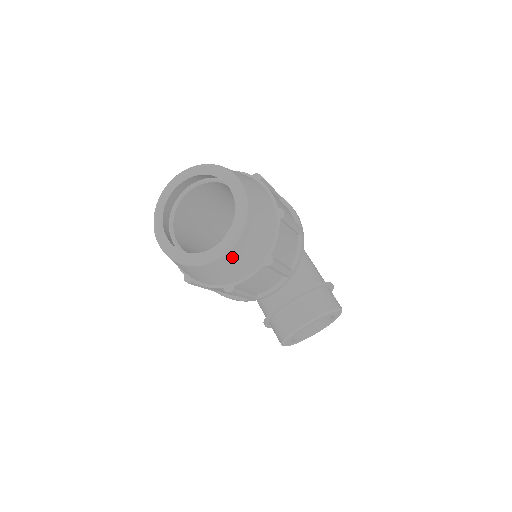
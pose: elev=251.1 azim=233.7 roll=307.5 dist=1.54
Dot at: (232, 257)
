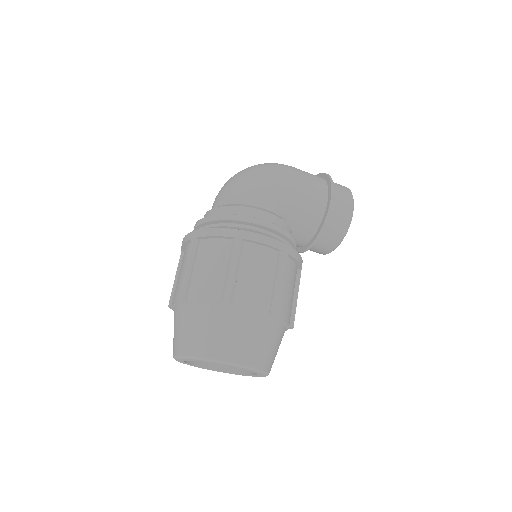
Dot at: occluded
